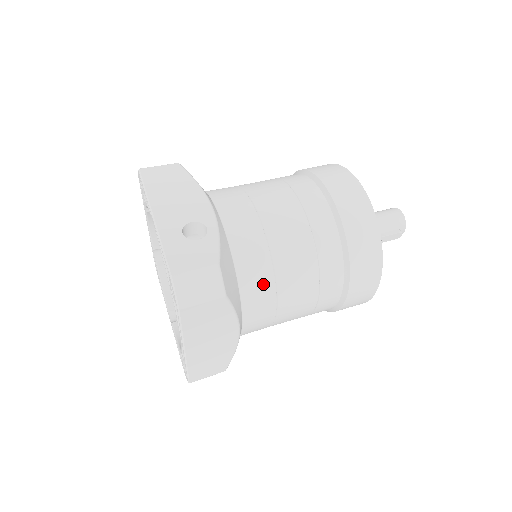
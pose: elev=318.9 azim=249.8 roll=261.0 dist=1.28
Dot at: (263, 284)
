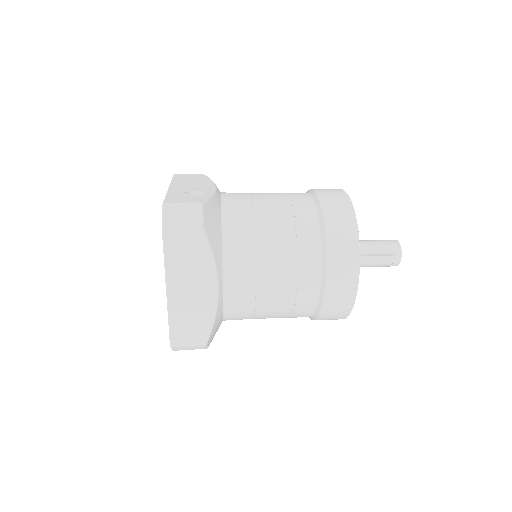
Dot at: (244, 245)
